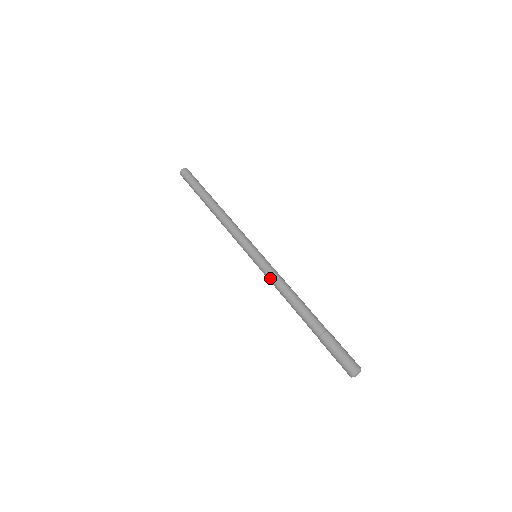
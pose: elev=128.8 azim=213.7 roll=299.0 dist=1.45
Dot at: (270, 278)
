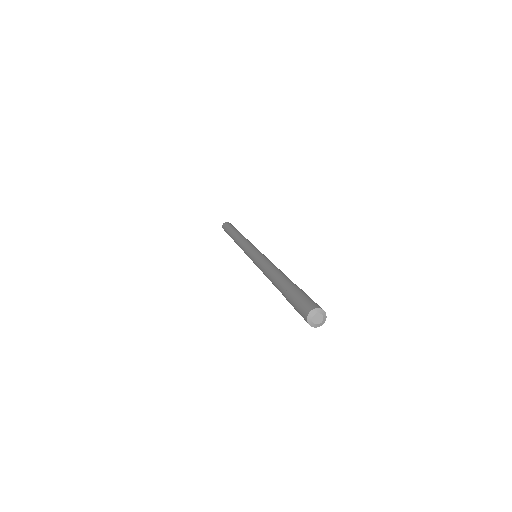
Dot at: (261, 260)
